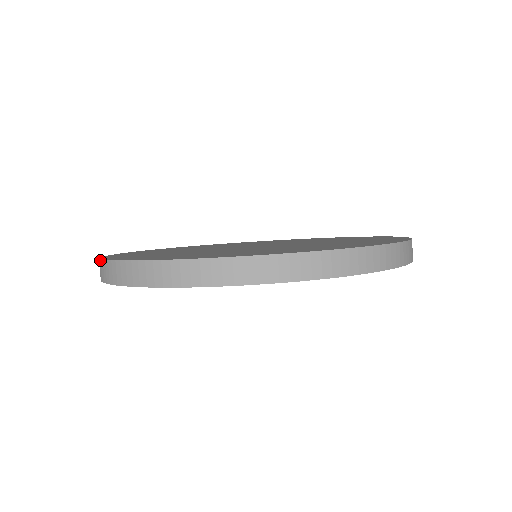
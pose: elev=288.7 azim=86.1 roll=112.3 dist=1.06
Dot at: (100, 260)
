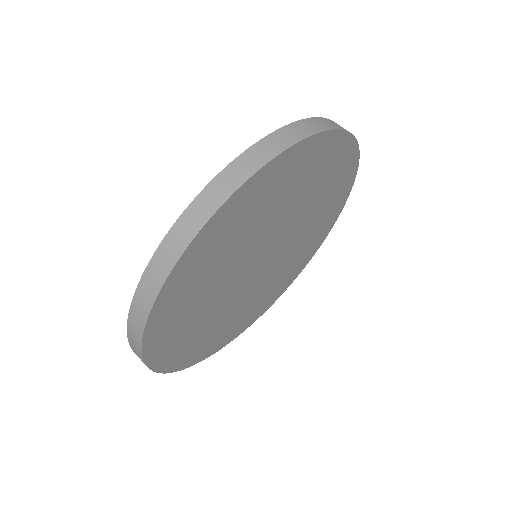
Dot at: (127, 331)
